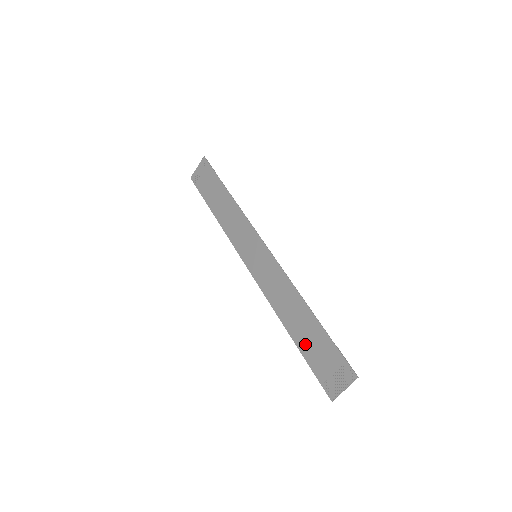
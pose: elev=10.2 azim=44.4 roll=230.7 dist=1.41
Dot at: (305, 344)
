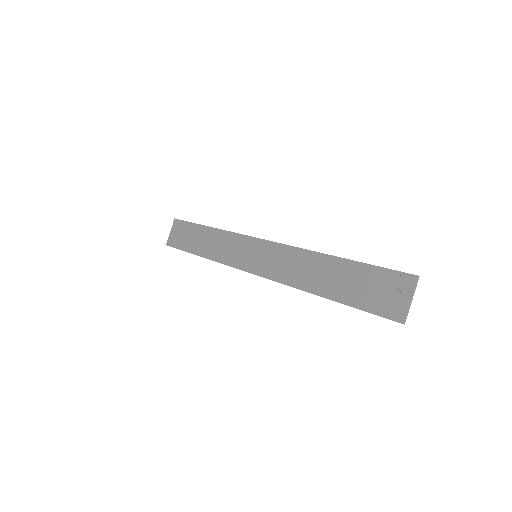
Dot at: (344, 292)
